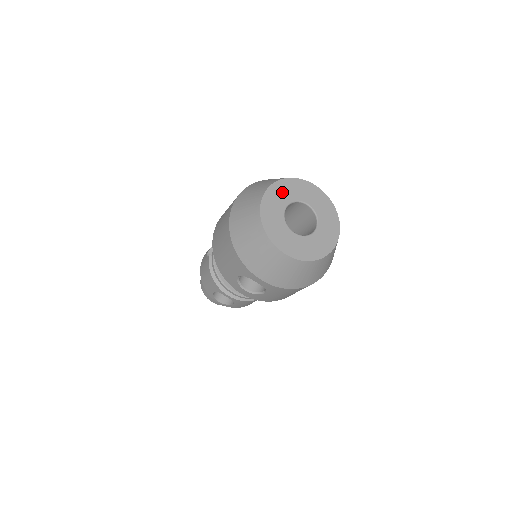
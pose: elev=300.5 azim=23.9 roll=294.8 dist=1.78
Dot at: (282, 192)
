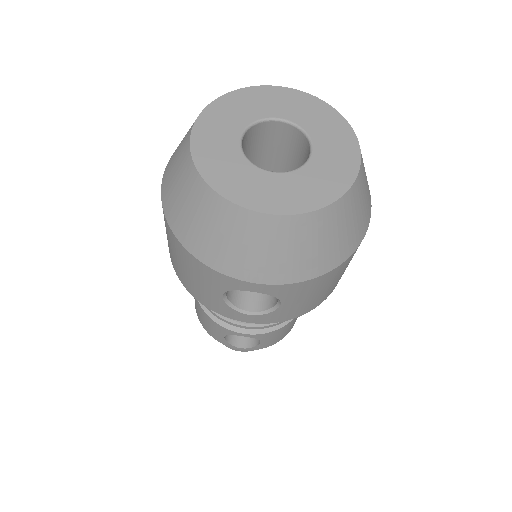
Dot at: (224, 117)
